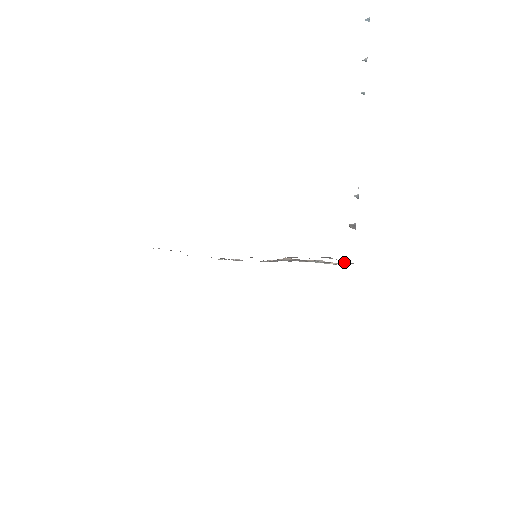
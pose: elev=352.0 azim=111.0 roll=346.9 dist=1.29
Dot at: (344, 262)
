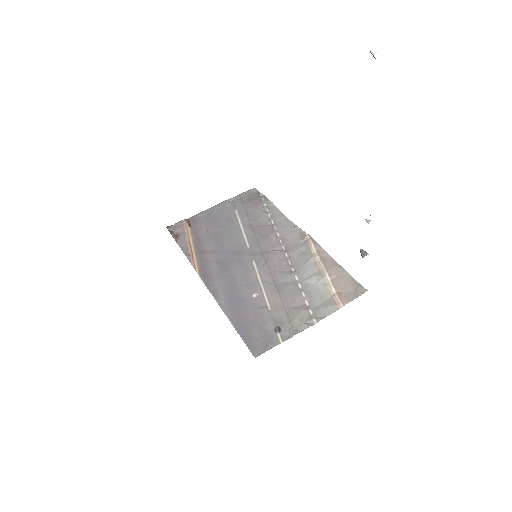
Dot at: (315, 321)
